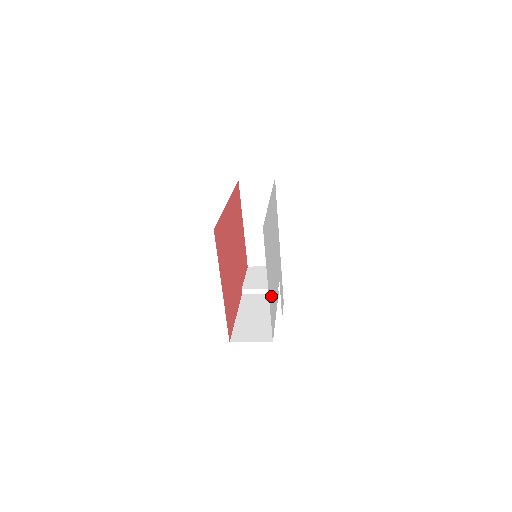
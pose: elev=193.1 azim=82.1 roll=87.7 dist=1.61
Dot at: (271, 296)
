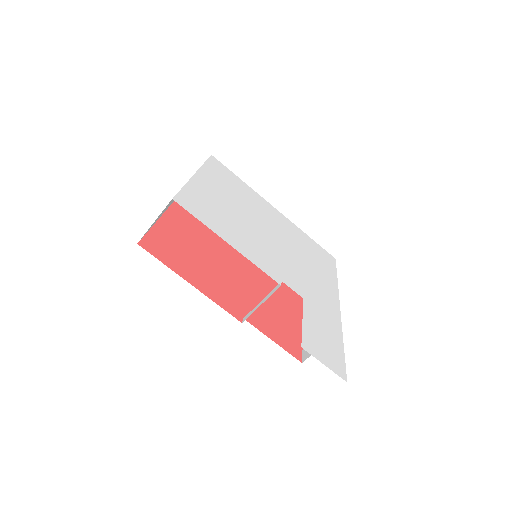
Dot at: (210, 199)
